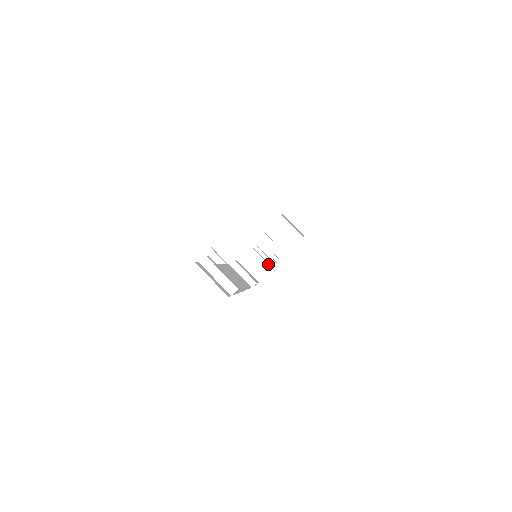
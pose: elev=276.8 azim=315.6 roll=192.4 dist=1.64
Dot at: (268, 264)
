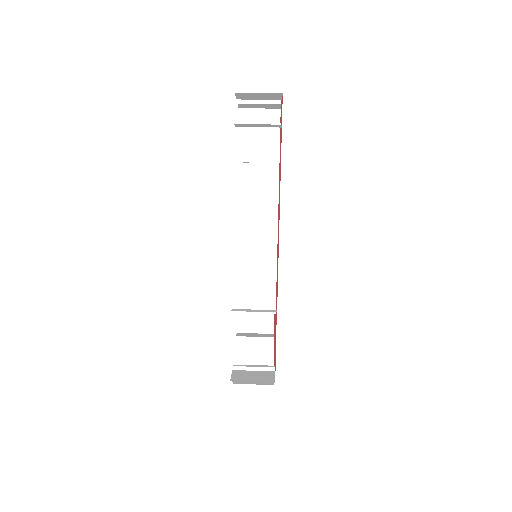
Dot at: (264, 371)
